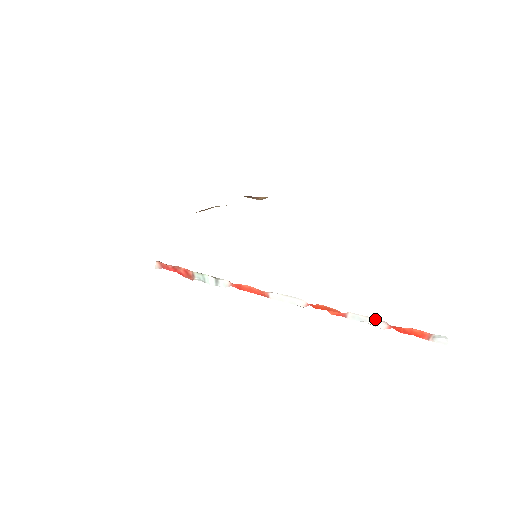
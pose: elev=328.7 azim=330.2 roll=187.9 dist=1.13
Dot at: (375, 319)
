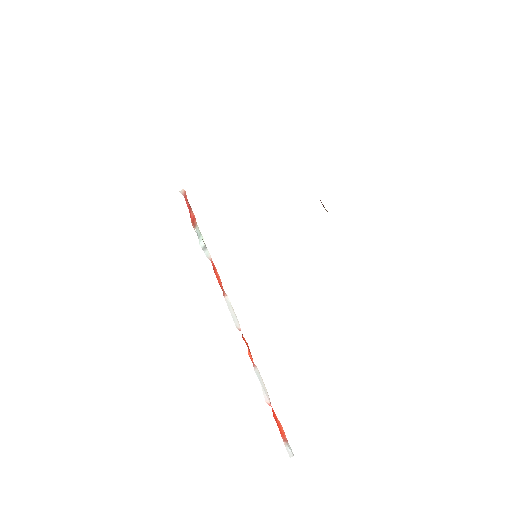
Dot at: occluded
